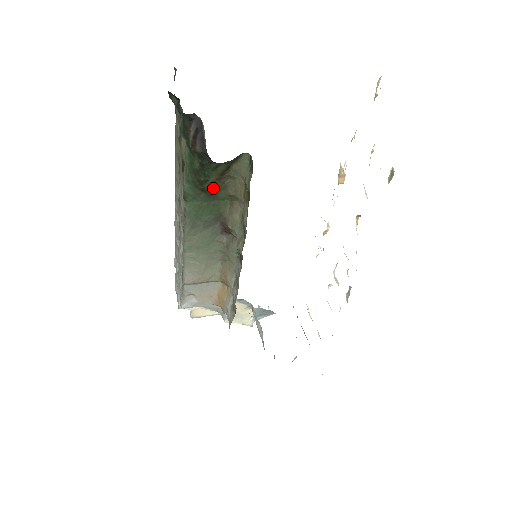
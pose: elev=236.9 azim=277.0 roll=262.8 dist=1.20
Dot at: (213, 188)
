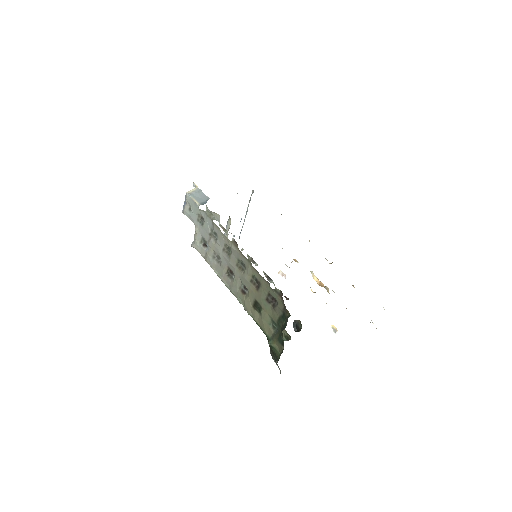
Dot at: occluded
